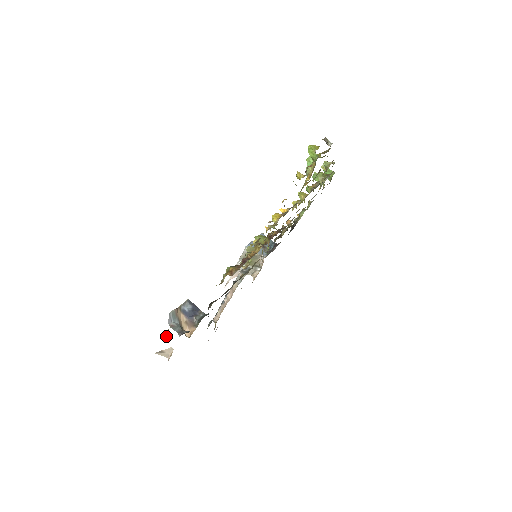
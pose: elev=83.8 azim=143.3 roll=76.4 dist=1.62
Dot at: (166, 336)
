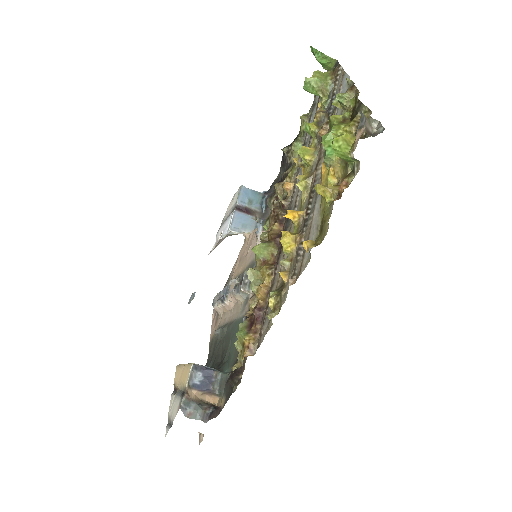
Dot at: occluded
